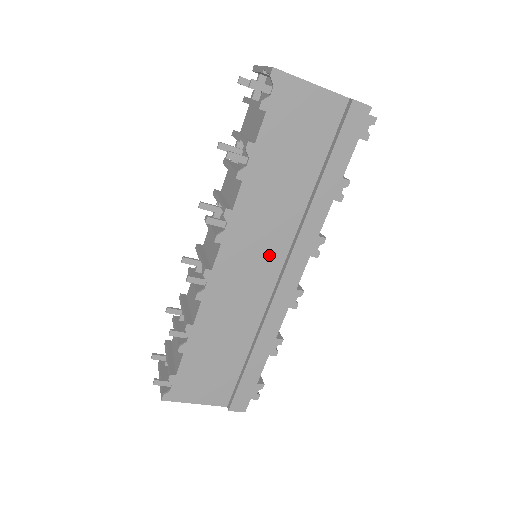
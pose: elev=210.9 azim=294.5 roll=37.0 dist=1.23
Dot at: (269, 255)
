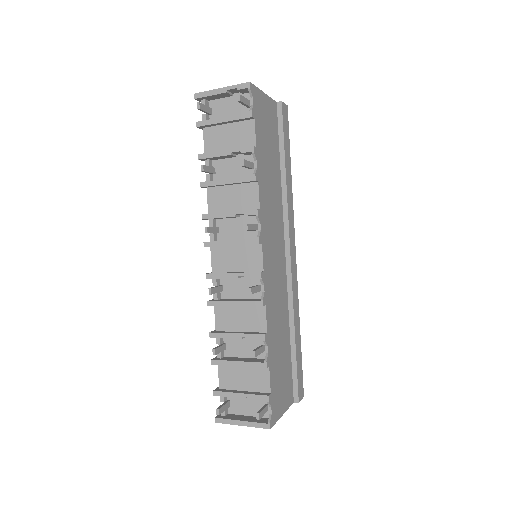
Dot at: (279, 242)
